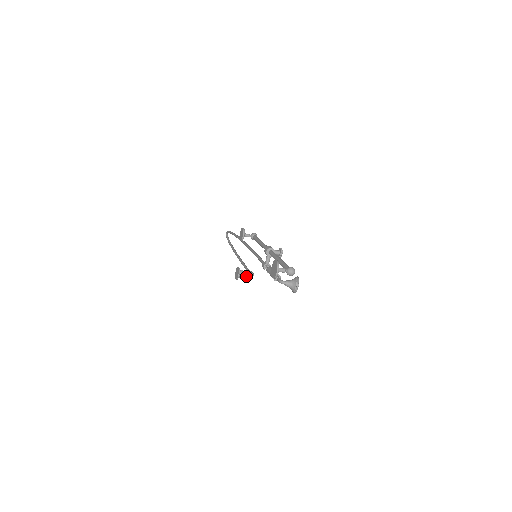
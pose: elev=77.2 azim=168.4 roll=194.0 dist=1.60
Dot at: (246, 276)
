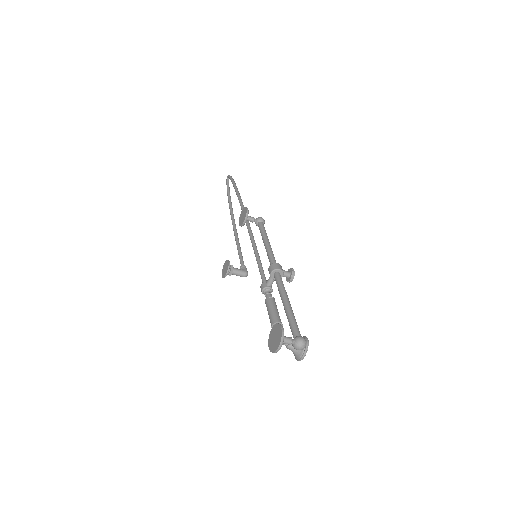
Dot at: (237, 275)
